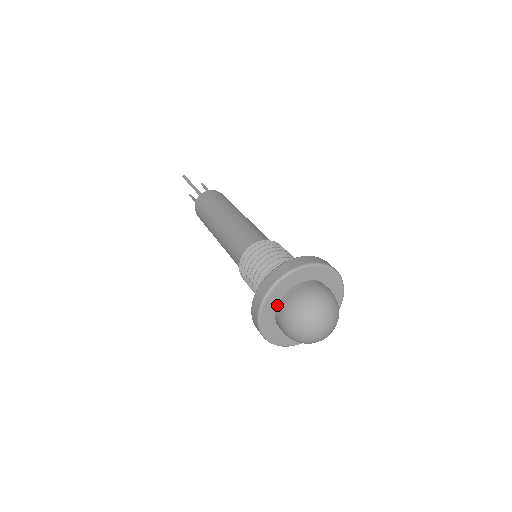
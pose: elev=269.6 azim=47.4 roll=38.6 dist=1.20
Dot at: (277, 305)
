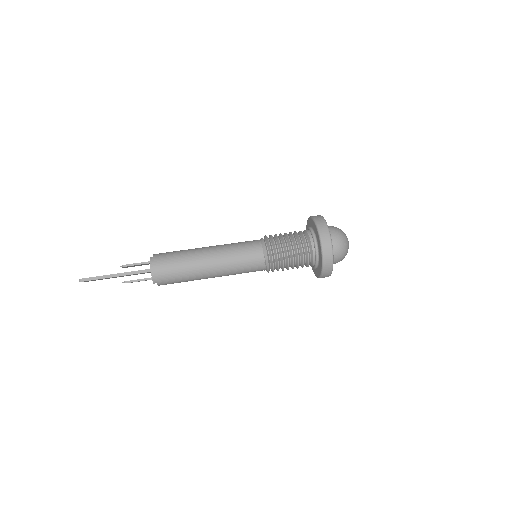
Dot at: occluded
